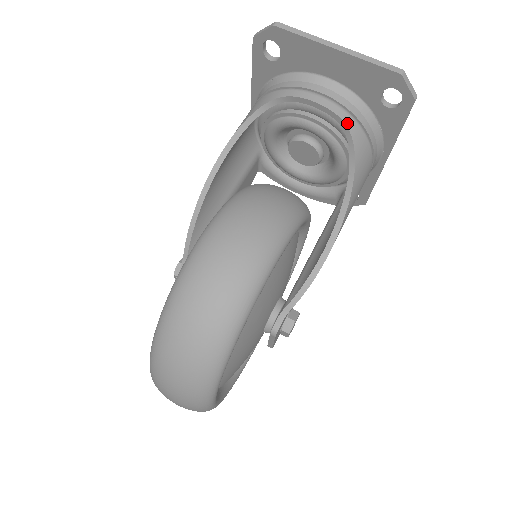
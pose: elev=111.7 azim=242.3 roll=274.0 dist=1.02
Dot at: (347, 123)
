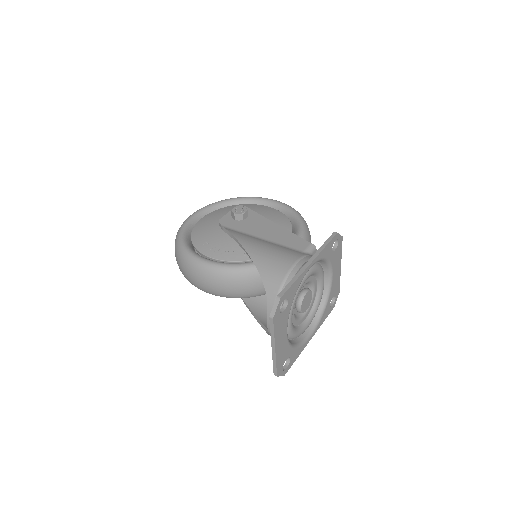
Dot at: occluded
